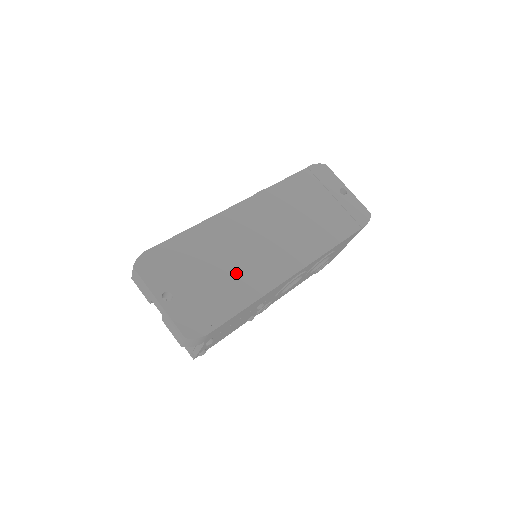
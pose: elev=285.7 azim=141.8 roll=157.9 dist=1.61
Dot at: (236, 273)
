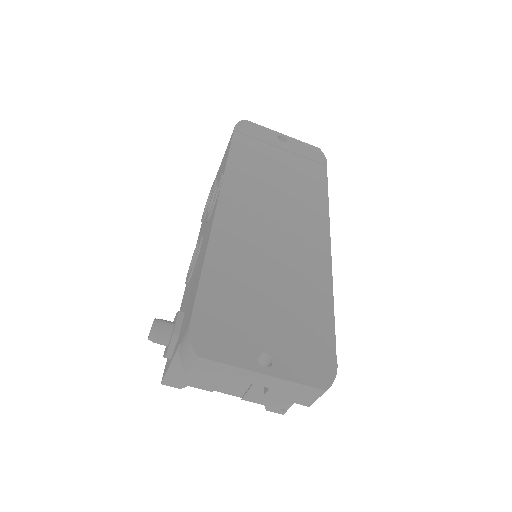
Dot at: (291, 280)
